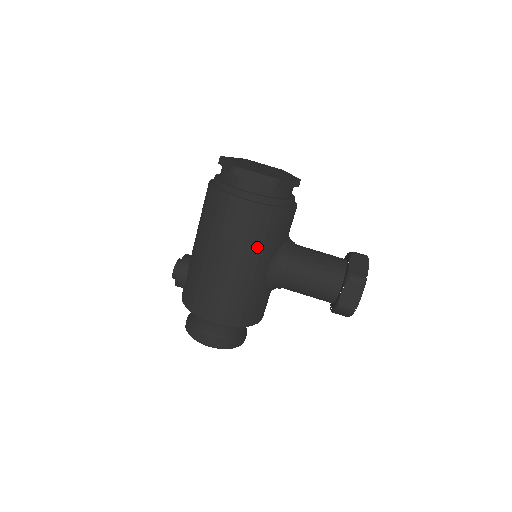
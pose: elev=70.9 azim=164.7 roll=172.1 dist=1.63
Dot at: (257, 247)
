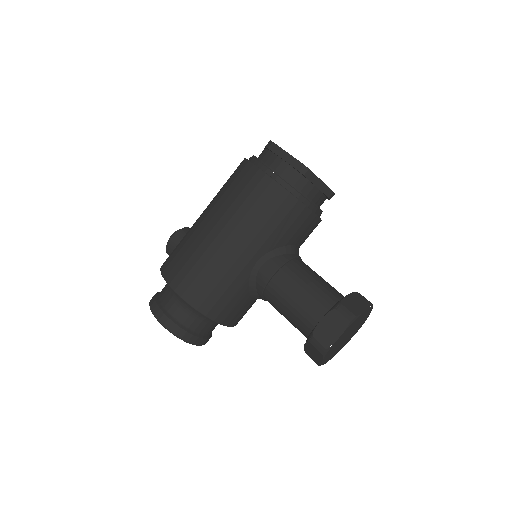
Dot at: (255, 228)
